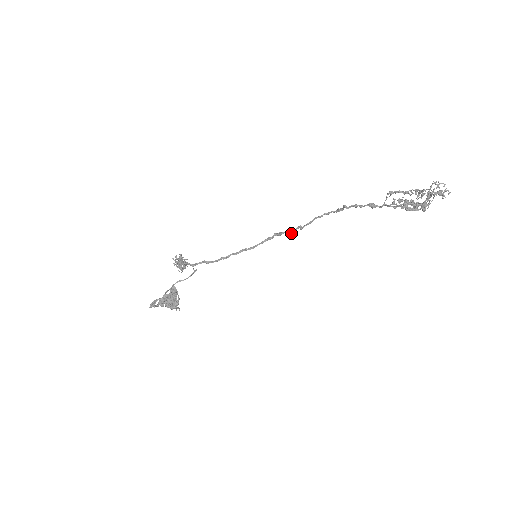
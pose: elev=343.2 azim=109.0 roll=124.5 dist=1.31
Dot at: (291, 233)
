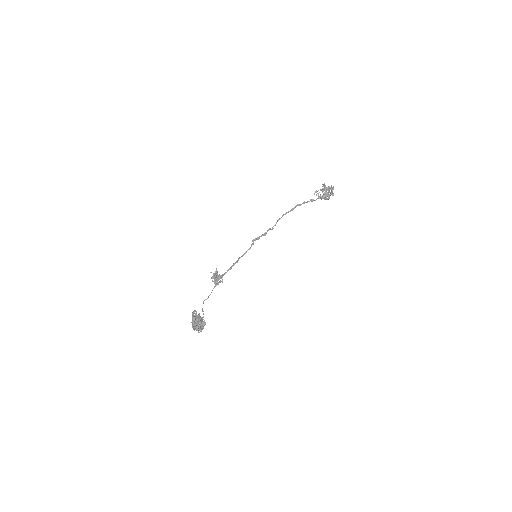
Dot at: occluded
